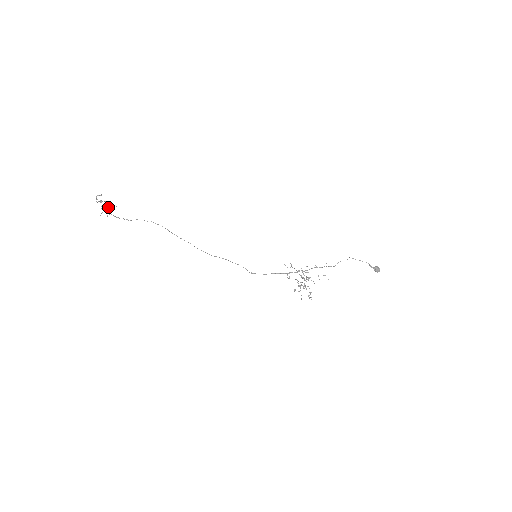
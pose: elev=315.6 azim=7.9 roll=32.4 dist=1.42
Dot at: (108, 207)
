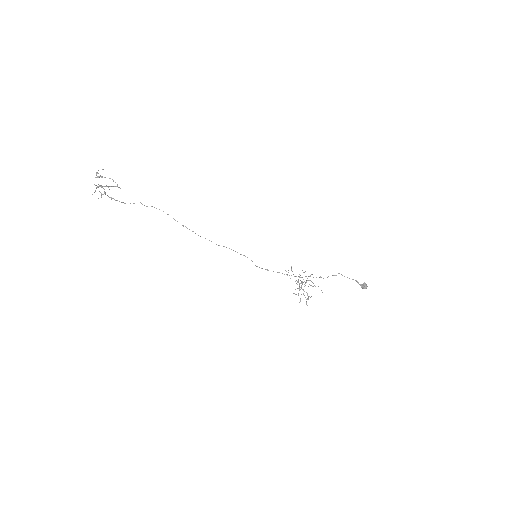
Dot at: (106, 185)
